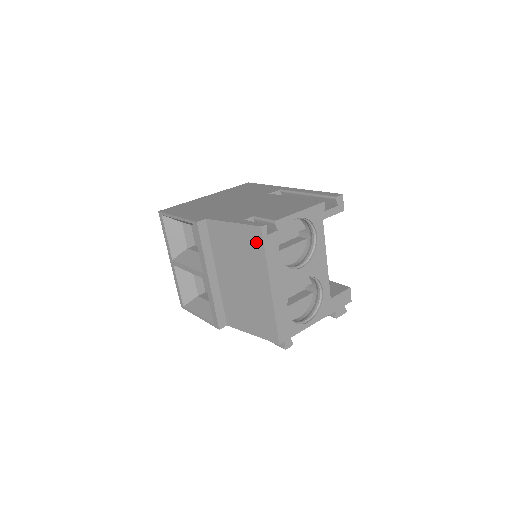
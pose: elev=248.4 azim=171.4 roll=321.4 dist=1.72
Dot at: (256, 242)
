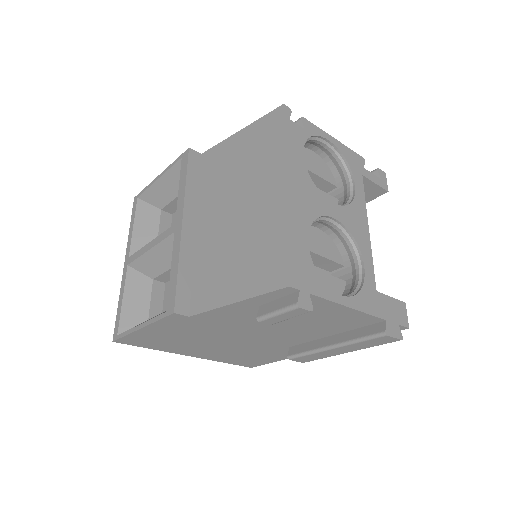
Dot at: (272, 130)
